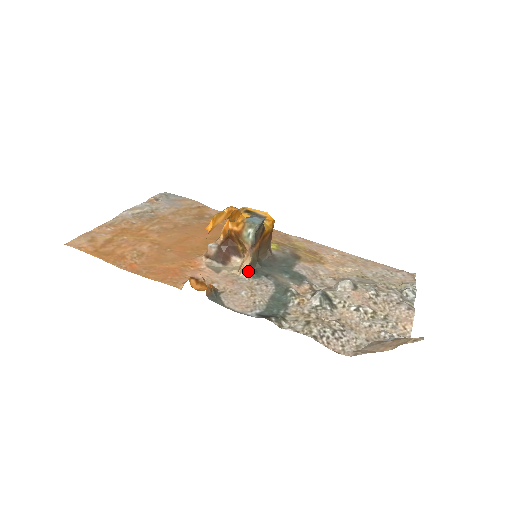
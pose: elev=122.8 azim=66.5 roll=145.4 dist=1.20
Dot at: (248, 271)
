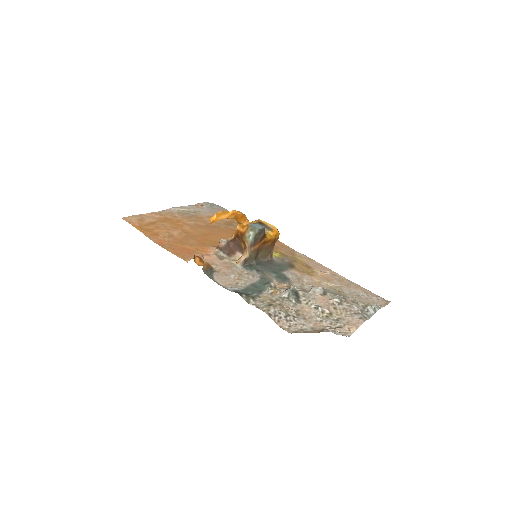
Dot at: (244, 263)
